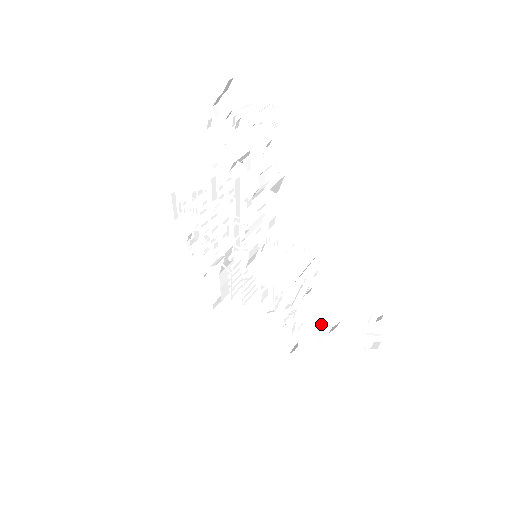
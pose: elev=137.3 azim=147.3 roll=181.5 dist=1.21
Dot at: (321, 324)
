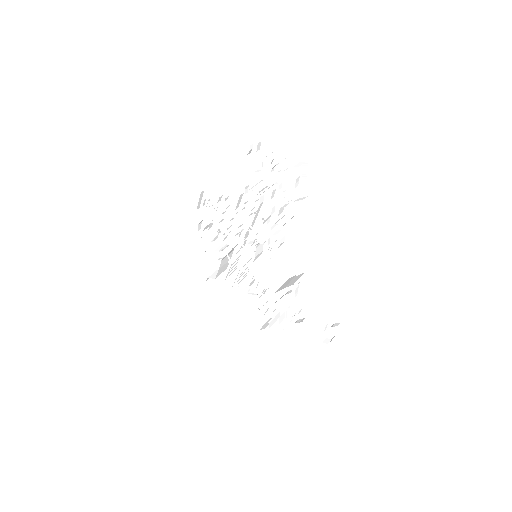
Dot at: (290, 315)
